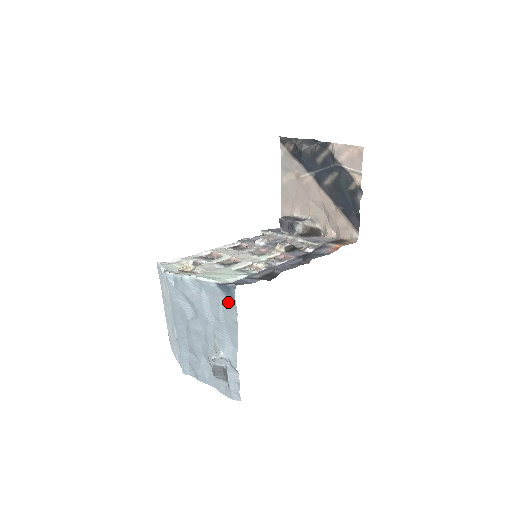
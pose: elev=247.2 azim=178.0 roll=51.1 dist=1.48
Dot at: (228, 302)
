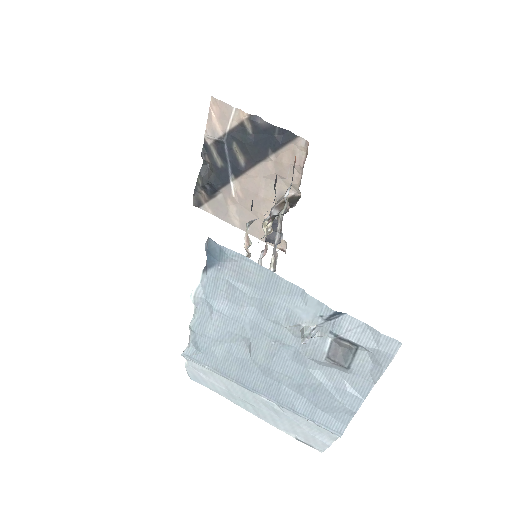
Dot at: (229, 265)
